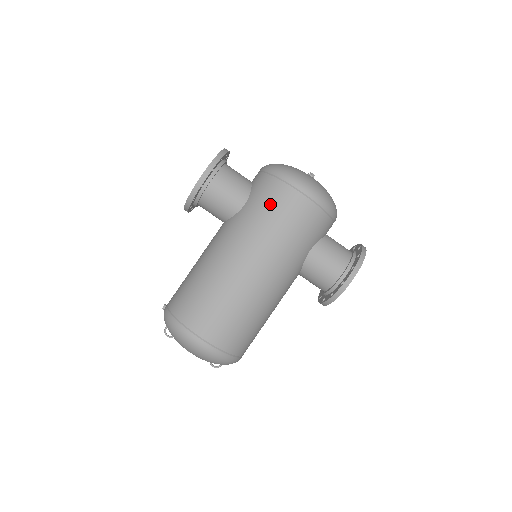
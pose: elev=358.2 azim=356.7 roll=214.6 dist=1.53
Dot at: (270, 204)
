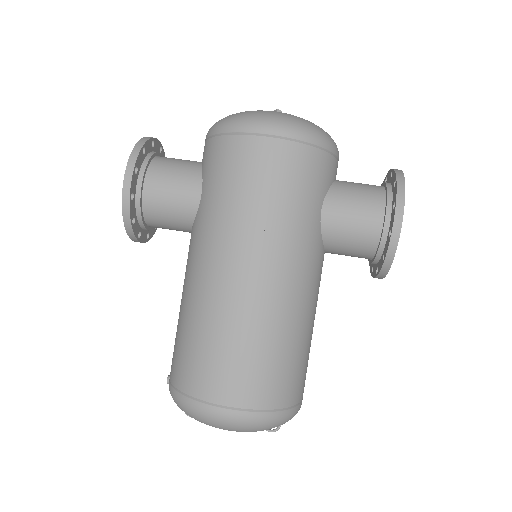
Dot at: (230, 174)
